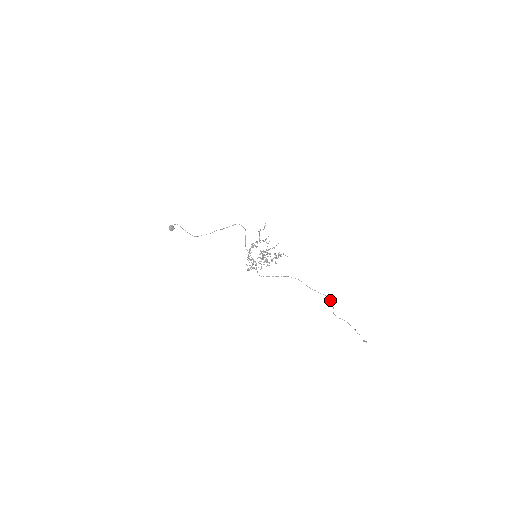
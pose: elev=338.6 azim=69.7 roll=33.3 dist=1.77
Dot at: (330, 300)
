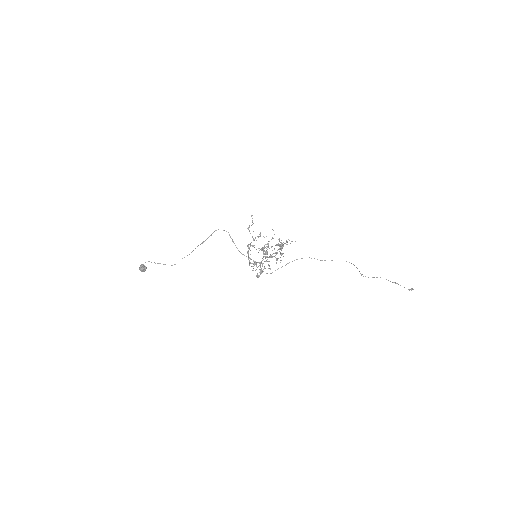
Dot at: (351, 263)
